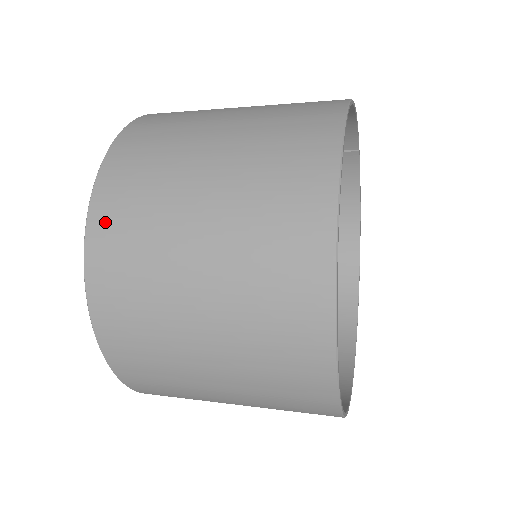
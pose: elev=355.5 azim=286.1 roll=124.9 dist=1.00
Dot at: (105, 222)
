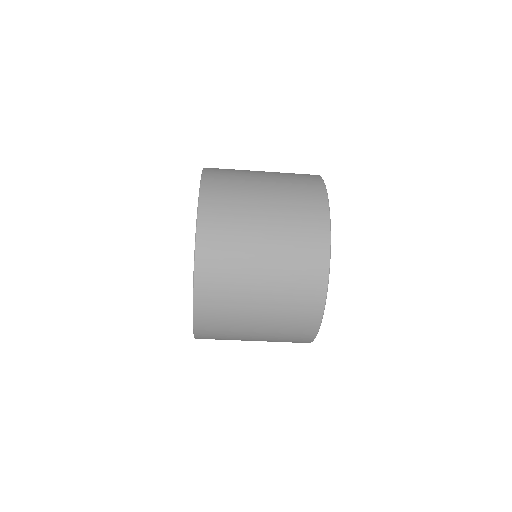
Dot at: (212, 182)
